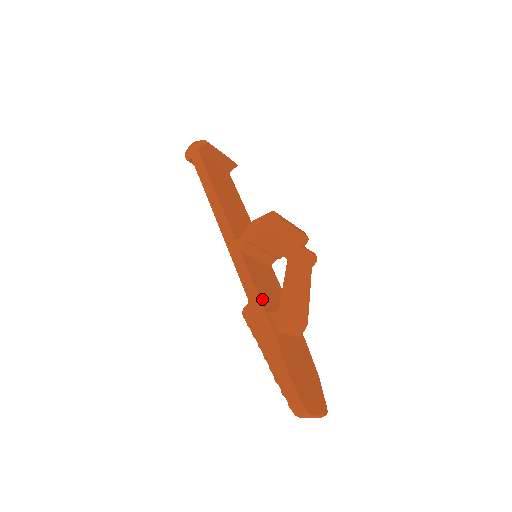
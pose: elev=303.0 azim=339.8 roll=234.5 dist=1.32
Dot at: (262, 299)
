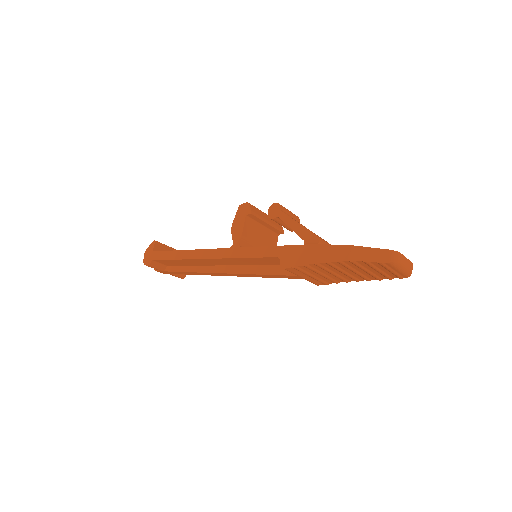
Dot at: (286, 247)
